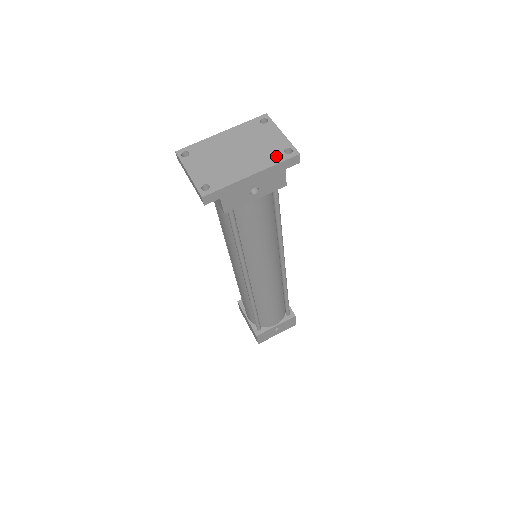
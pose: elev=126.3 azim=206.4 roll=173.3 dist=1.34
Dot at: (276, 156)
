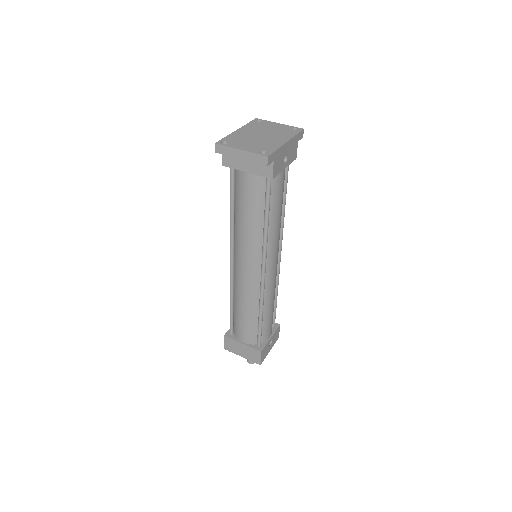
Dot at: (291, 132)
